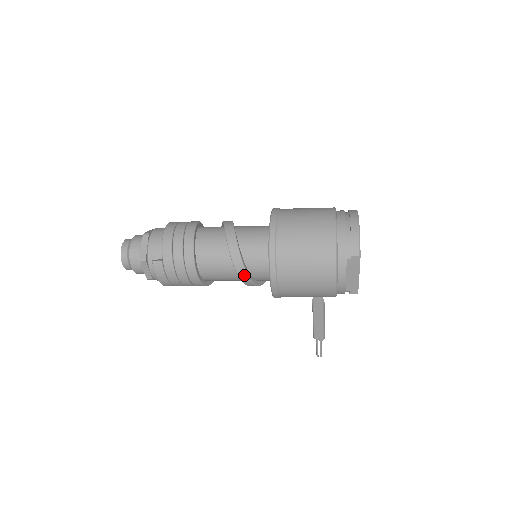
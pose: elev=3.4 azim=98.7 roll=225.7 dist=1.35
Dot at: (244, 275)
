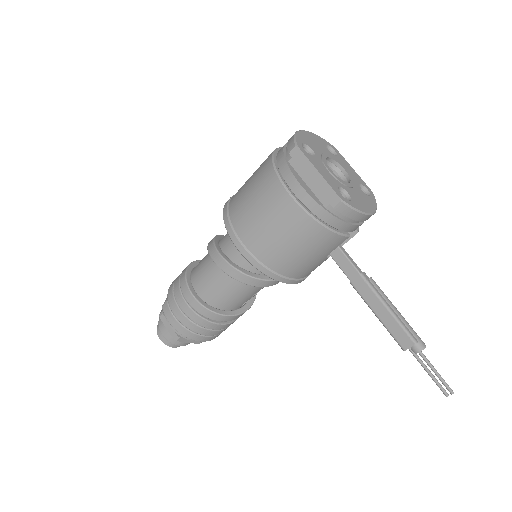
Dot at: (224, 264)
